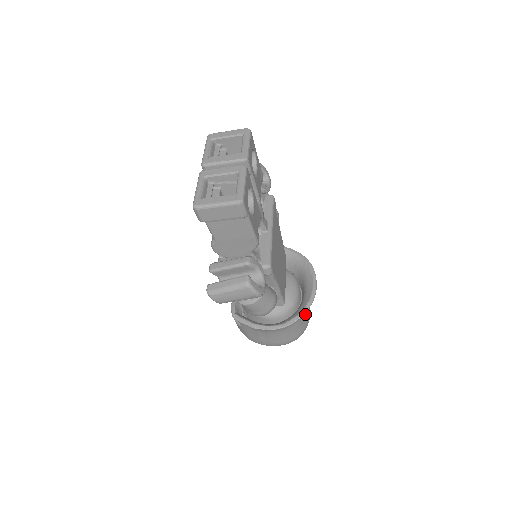
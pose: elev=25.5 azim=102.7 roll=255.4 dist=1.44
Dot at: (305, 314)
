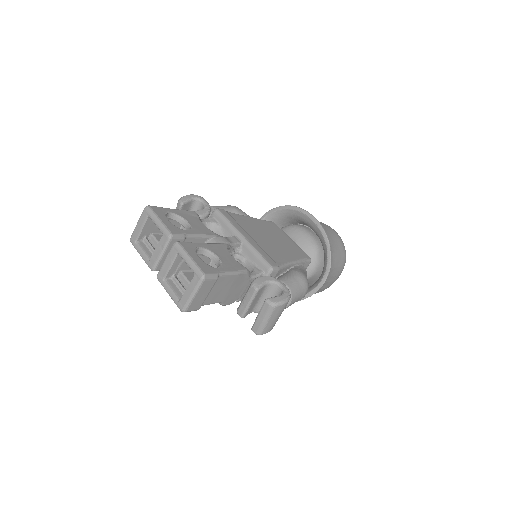
Dot at: (331, 242)
